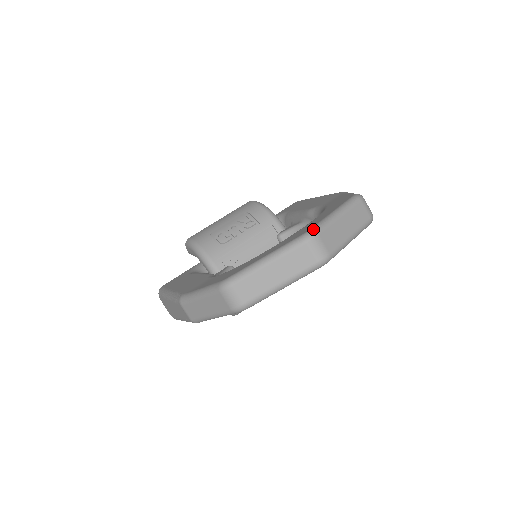
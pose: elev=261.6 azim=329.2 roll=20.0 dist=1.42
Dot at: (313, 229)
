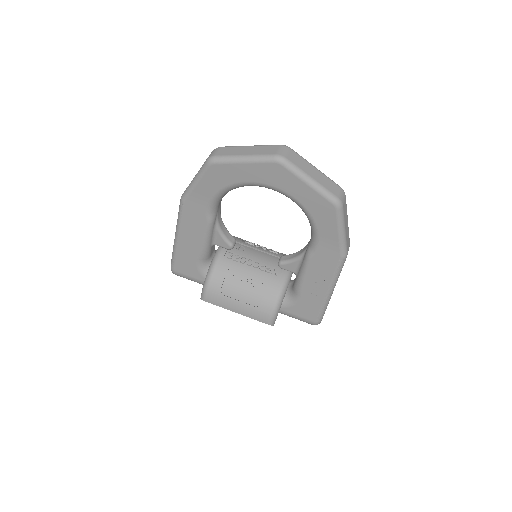
Dot at: (291, 149)
